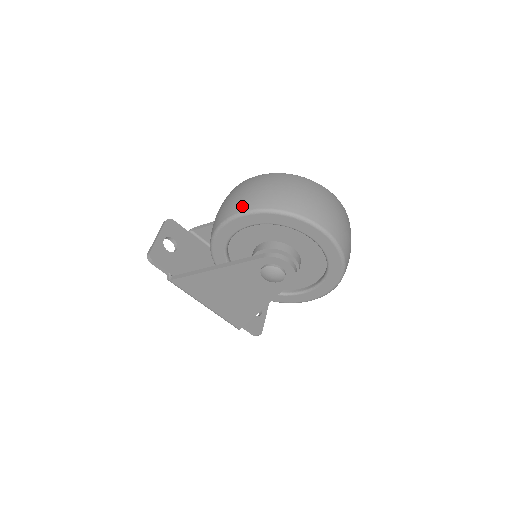
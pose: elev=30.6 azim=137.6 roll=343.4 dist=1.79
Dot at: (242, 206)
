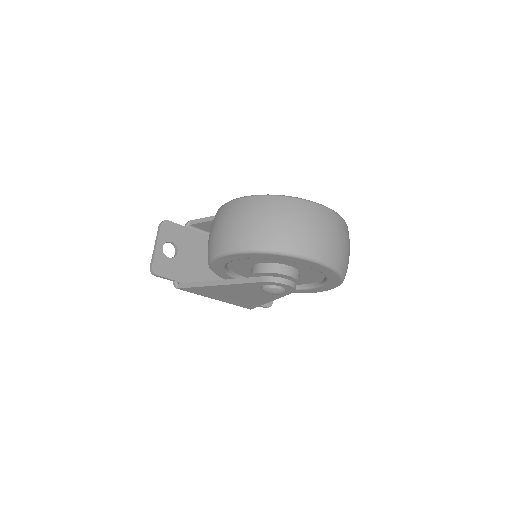
Dot at: (233, 244)
